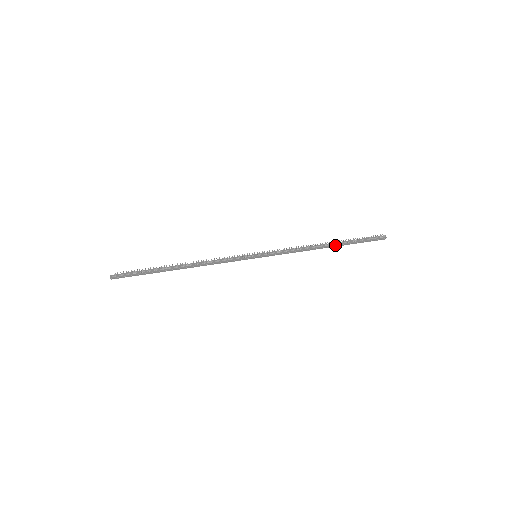
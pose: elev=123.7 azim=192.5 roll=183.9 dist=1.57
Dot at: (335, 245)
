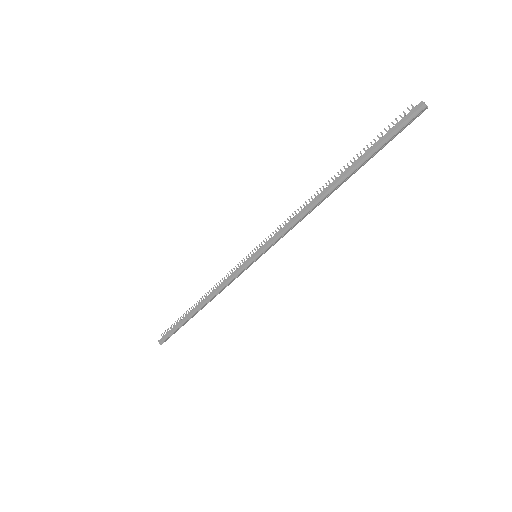
Dot at: (342, 178)
